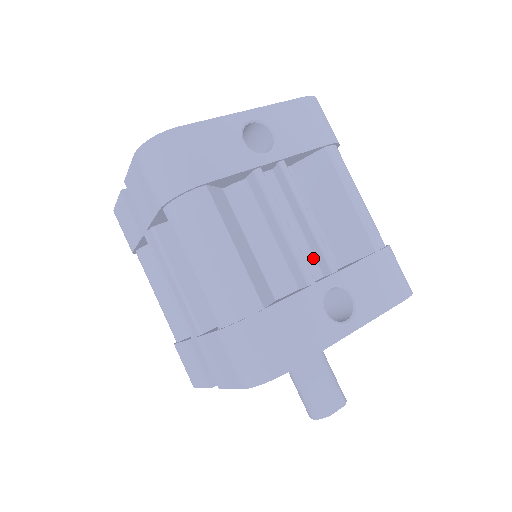
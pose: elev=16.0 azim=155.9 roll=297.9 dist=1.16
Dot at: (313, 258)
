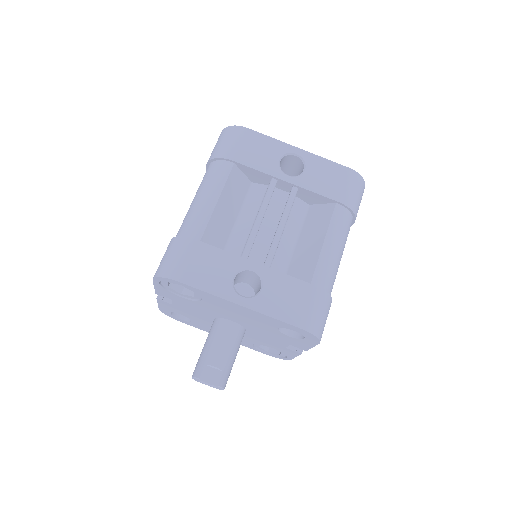
Dot at: occluded
